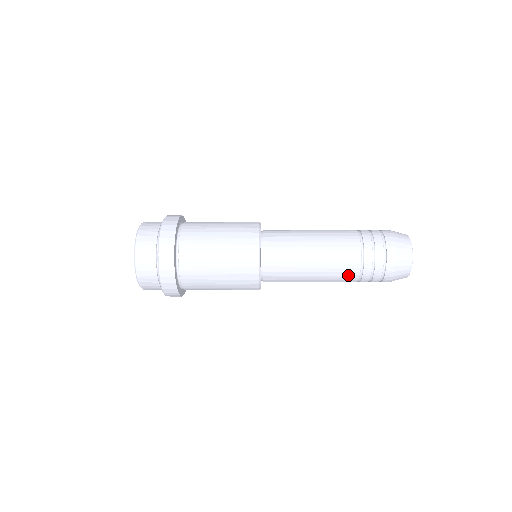
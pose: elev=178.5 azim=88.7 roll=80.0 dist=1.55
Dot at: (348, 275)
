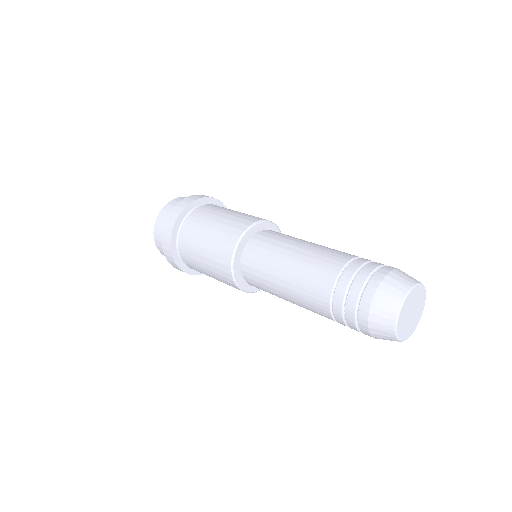
Dot at: occluded
